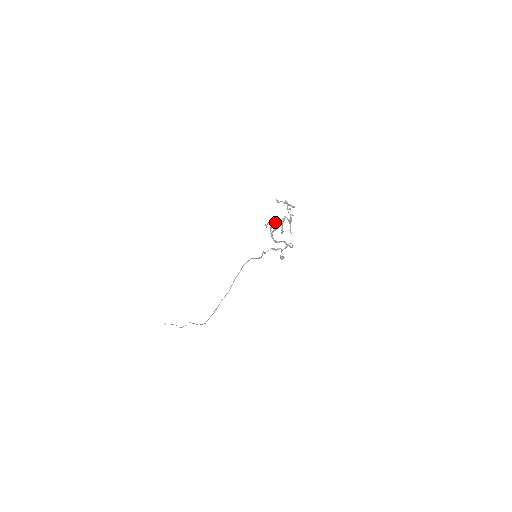
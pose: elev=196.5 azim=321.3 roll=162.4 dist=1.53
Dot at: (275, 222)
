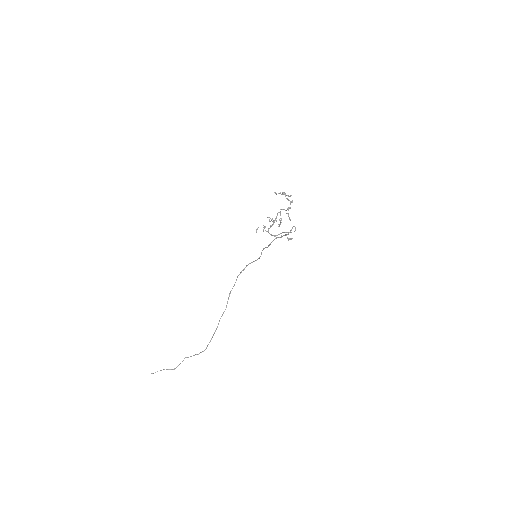
Dot at: (269, 220)
